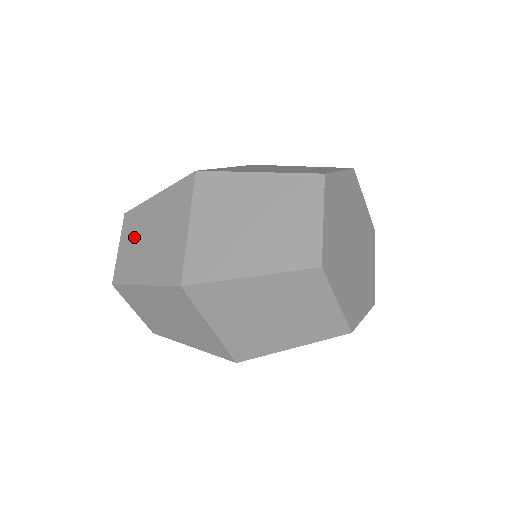
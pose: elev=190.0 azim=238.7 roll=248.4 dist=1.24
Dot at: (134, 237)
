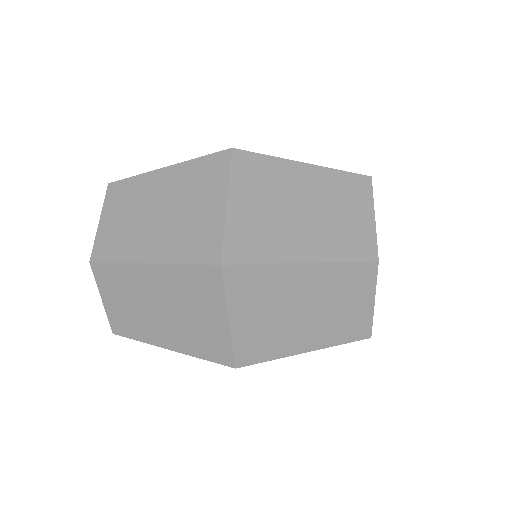
Dot at: (129, 210)
